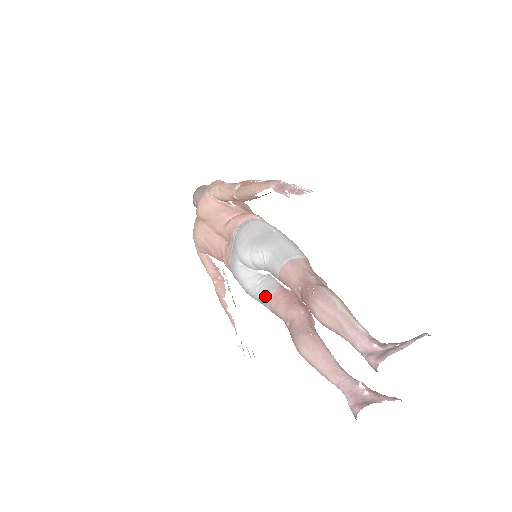
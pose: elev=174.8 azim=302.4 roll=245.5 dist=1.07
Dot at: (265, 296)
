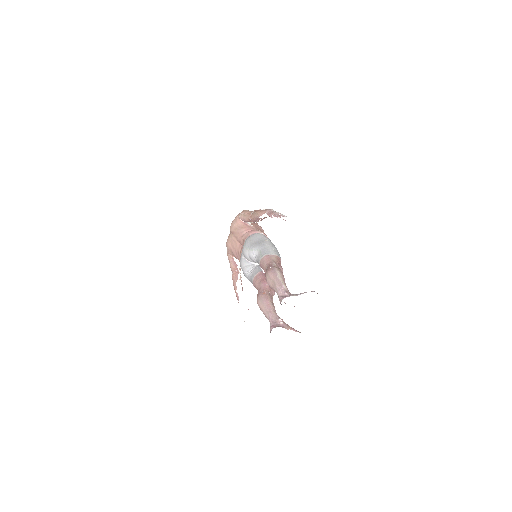
Dot at: (252, 277)
